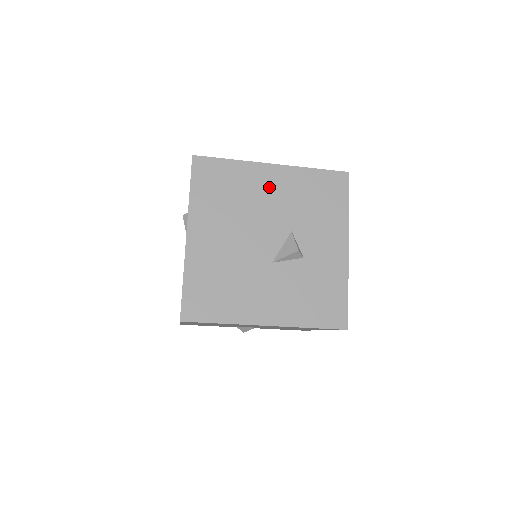
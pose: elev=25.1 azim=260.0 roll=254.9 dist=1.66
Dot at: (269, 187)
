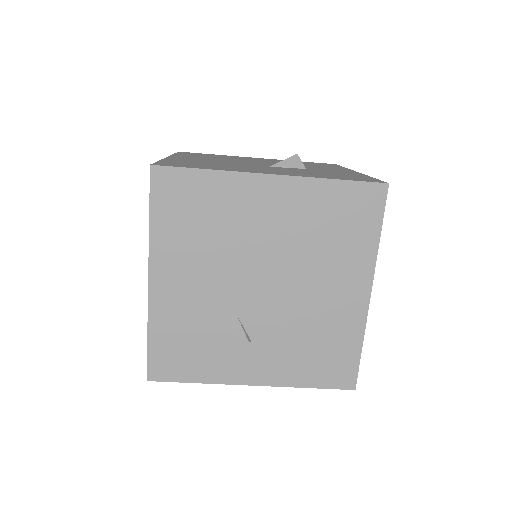
Dot at: (257, 159)
